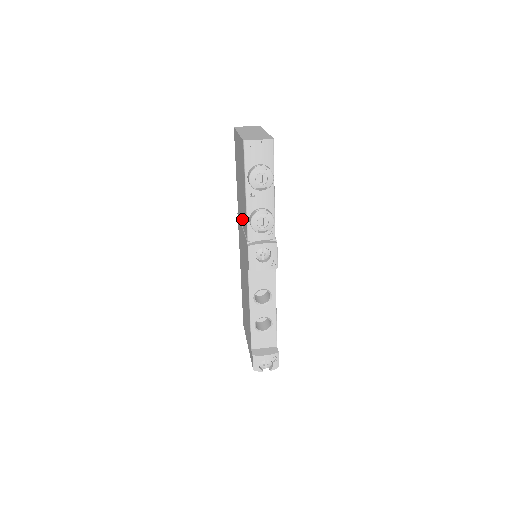
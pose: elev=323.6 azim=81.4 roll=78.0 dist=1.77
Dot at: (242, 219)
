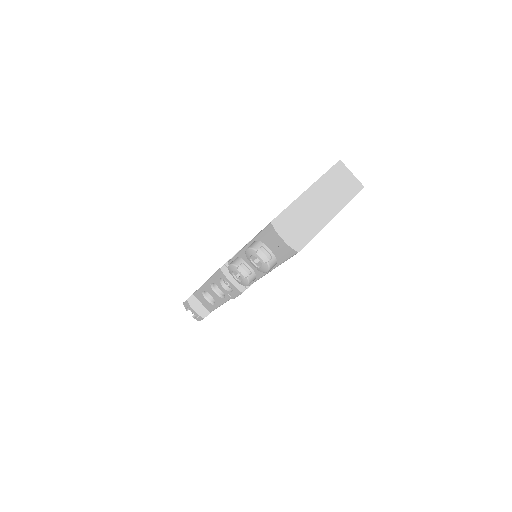
Dot at: occluded
